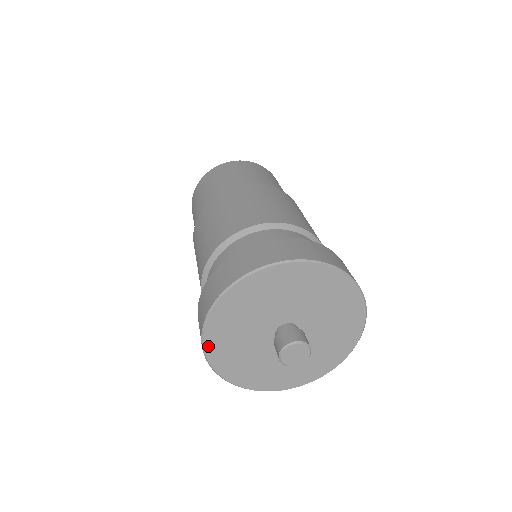
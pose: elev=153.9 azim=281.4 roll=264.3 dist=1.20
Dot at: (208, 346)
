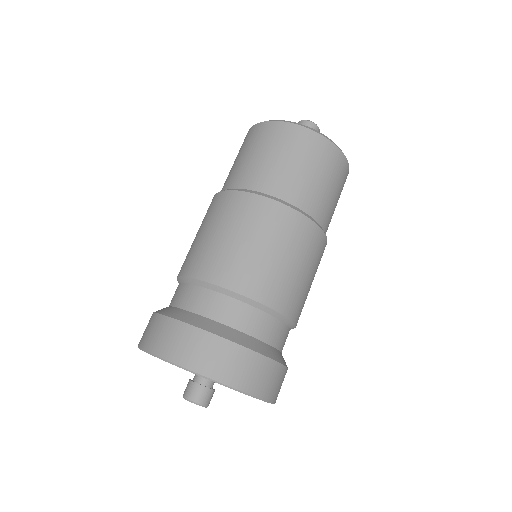
Dot at: occluded
